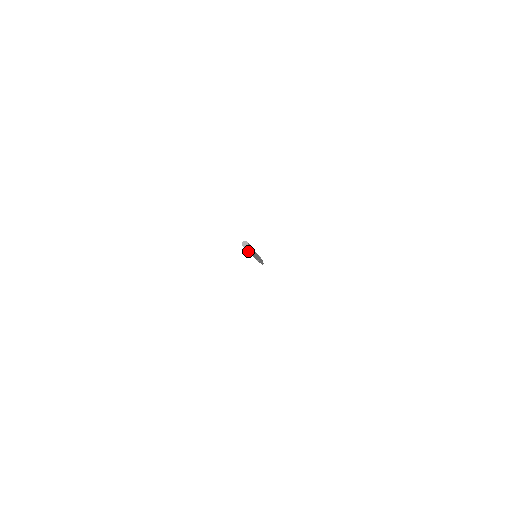
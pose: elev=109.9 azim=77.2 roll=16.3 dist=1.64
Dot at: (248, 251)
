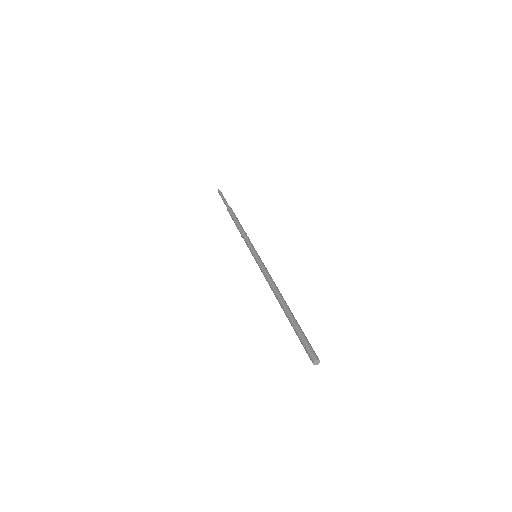
Dot at: occluded
